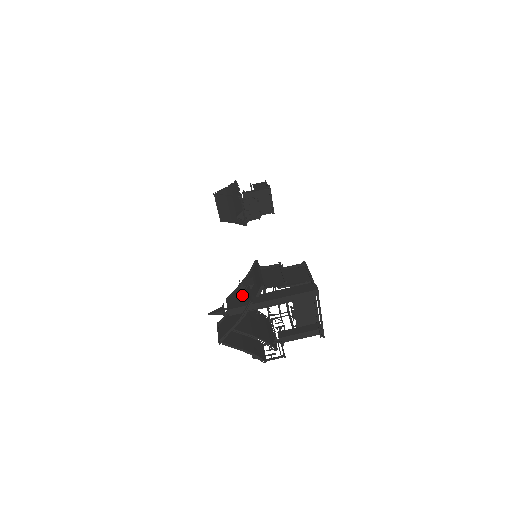
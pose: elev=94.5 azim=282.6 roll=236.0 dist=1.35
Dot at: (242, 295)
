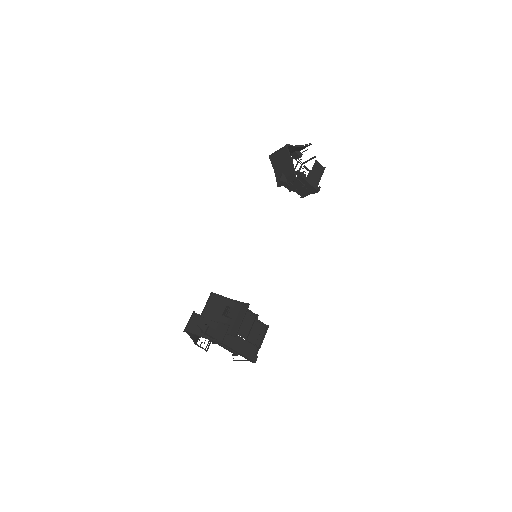
Dot at: (221, 323)
